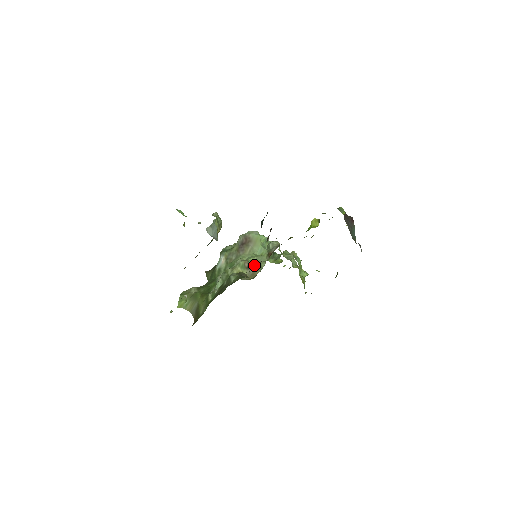
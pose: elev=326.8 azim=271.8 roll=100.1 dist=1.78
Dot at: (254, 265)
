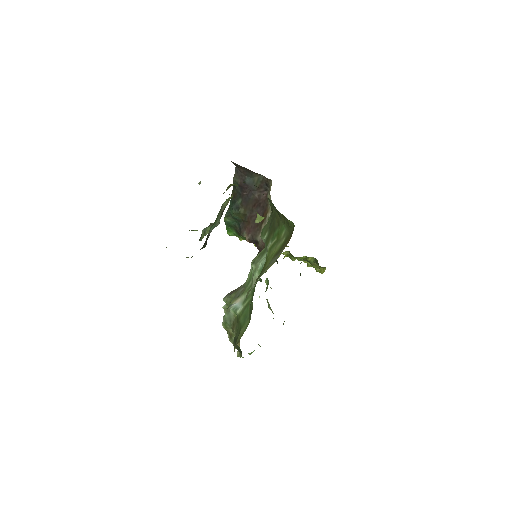
Dot at: occluded
